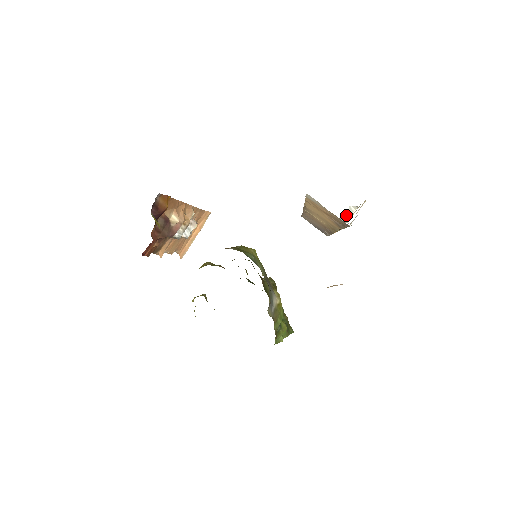
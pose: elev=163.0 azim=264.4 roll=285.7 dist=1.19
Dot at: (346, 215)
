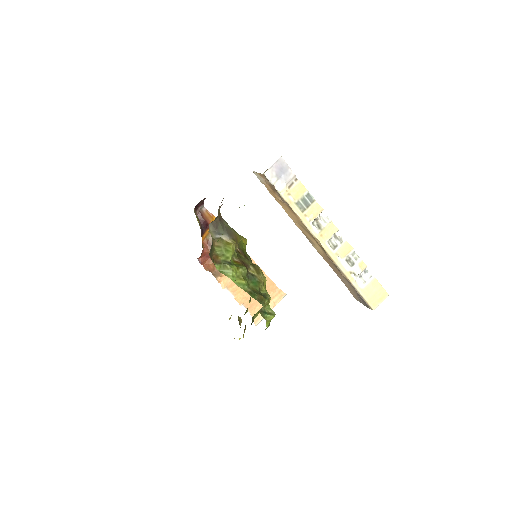
Dot at: (319, 223)
